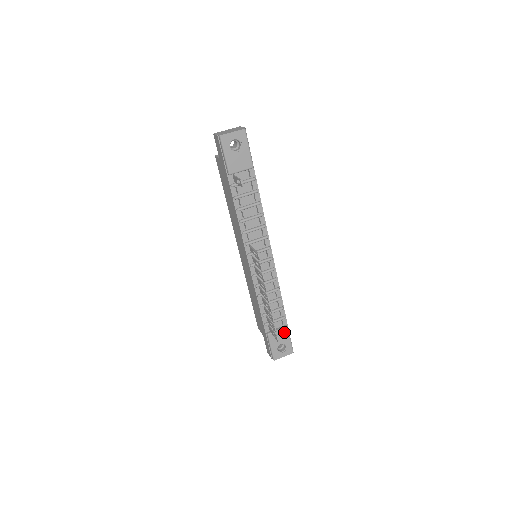
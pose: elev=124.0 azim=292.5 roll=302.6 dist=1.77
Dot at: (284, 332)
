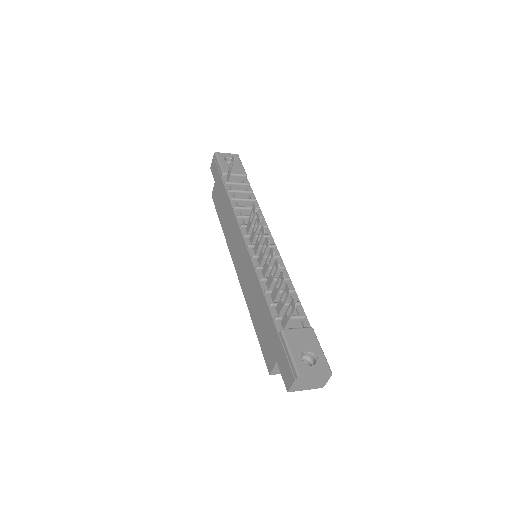
Dot at: (308, 333)
